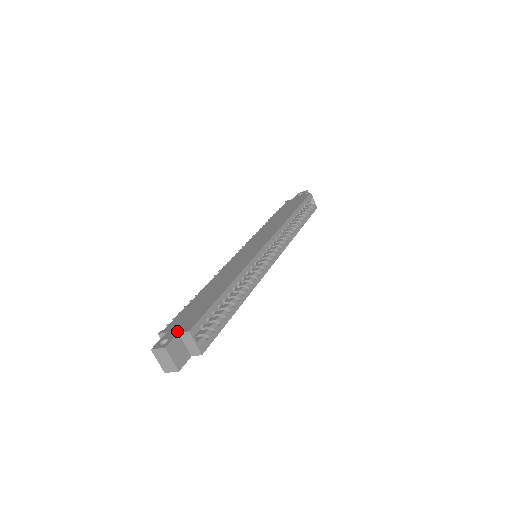
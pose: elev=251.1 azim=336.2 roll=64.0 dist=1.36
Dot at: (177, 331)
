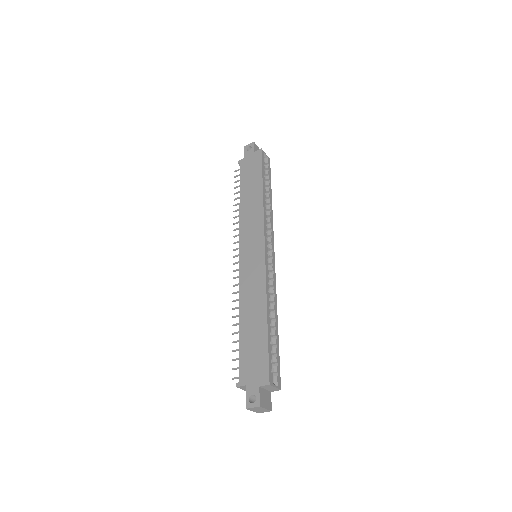
Dot at: (256, 384)
